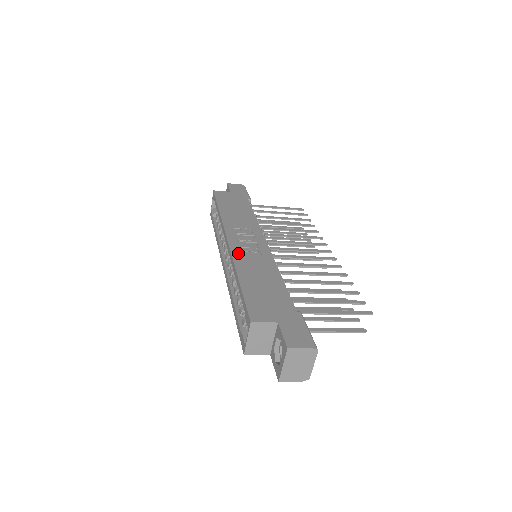
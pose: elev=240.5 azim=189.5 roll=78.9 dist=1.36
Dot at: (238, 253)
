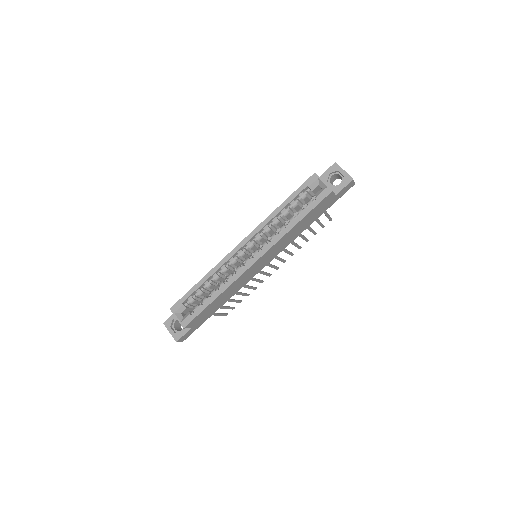
Dot at: occluded
